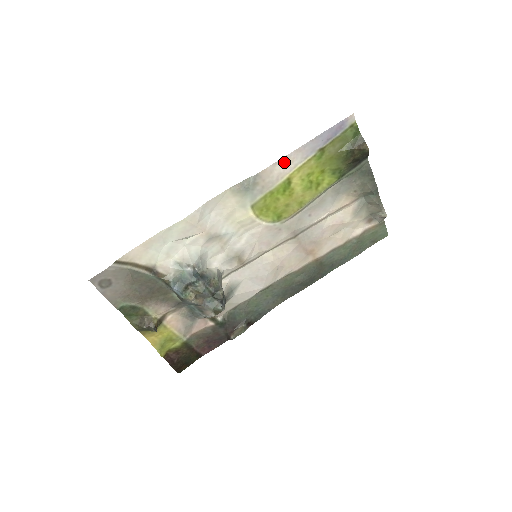
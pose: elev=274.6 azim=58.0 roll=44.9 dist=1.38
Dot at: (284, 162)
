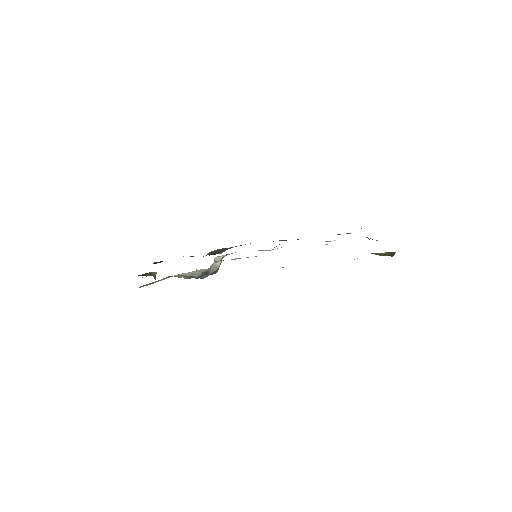
Dot at: occluded
